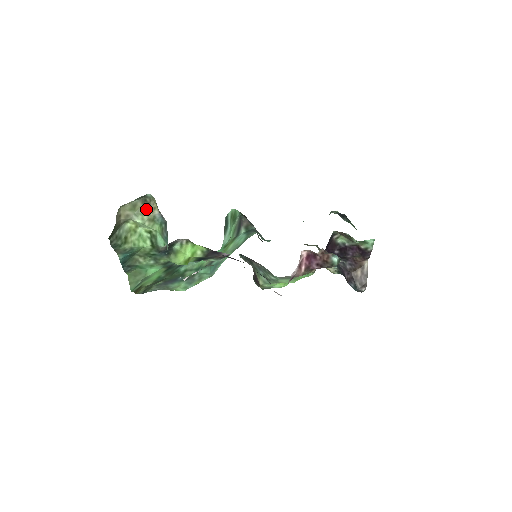
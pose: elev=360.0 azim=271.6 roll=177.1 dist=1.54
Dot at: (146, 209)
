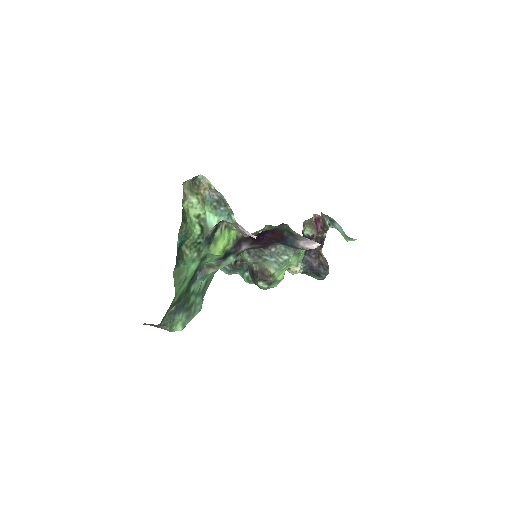
Dot at: (197, 191)
